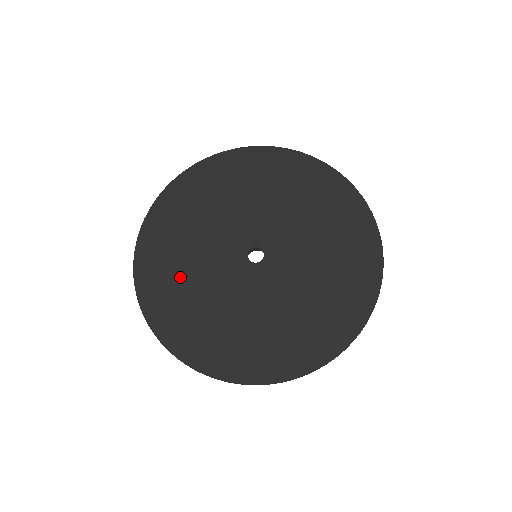
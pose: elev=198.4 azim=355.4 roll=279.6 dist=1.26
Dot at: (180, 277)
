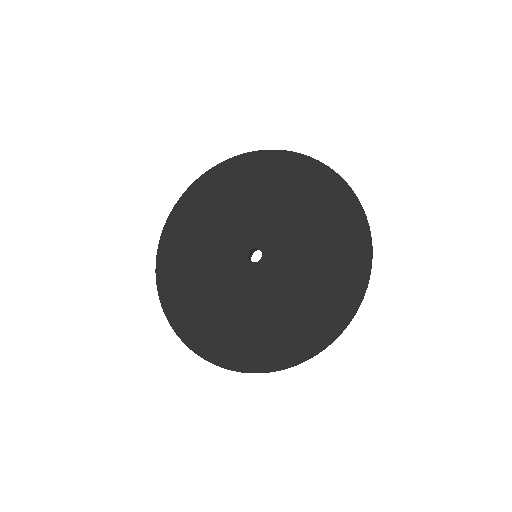
Dot at: (191, 262)
